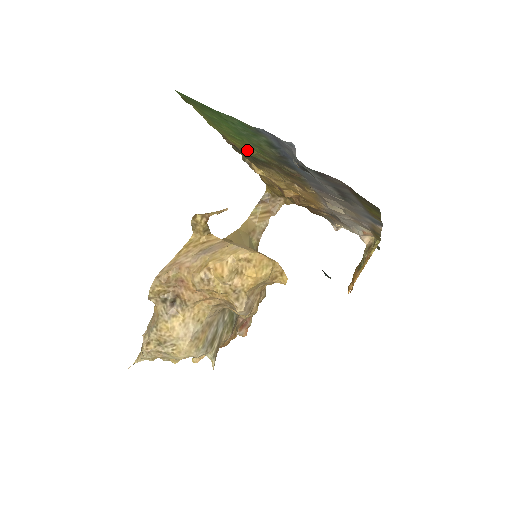
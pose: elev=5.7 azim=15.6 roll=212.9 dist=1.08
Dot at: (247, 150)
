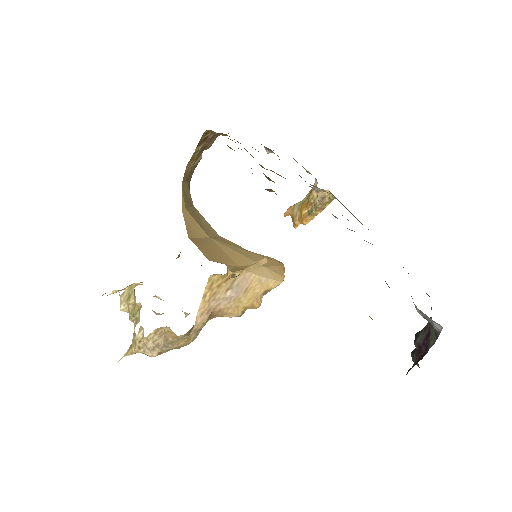
Dot at: occluded
